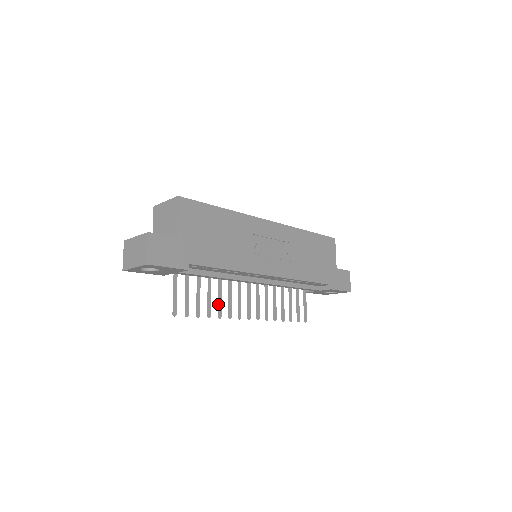
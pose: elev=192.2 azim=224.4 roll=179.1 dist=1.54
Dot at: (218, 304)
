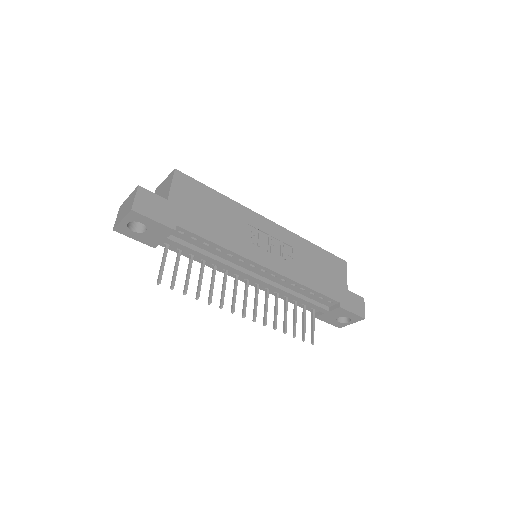
Dot at: (209, 291)
